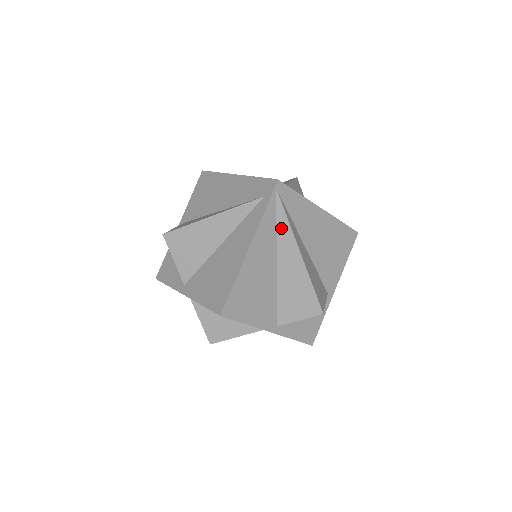
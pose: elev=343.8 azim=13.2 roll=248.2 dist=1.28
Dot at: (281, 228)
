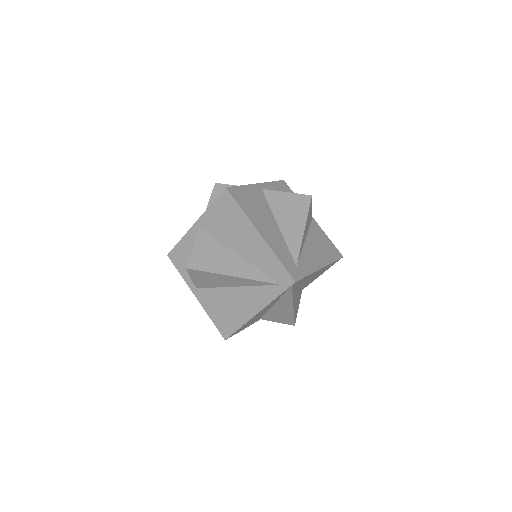
Dot at: (285, 297)
